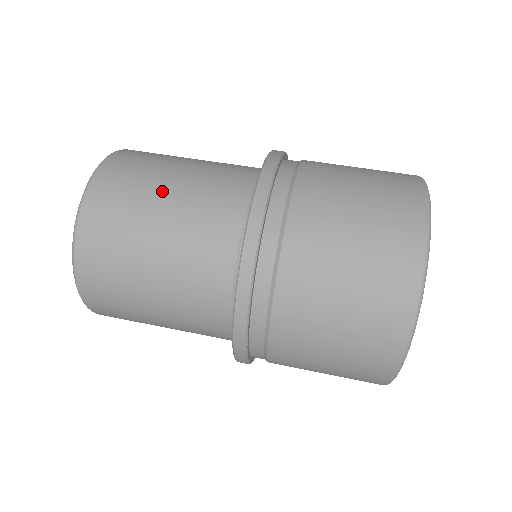
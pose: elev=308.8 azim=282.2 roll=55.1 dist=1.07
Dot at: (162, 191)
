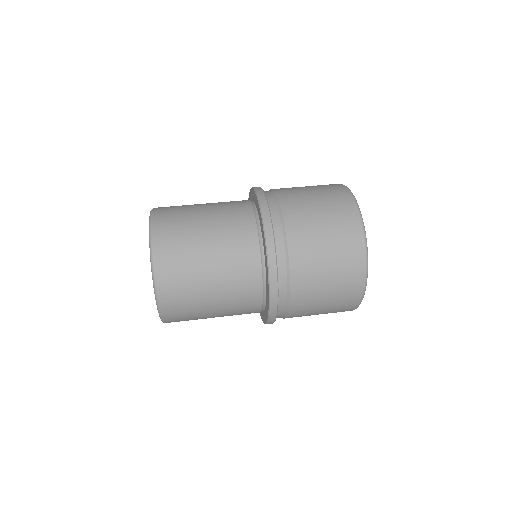
Dot at: (199, 204)
